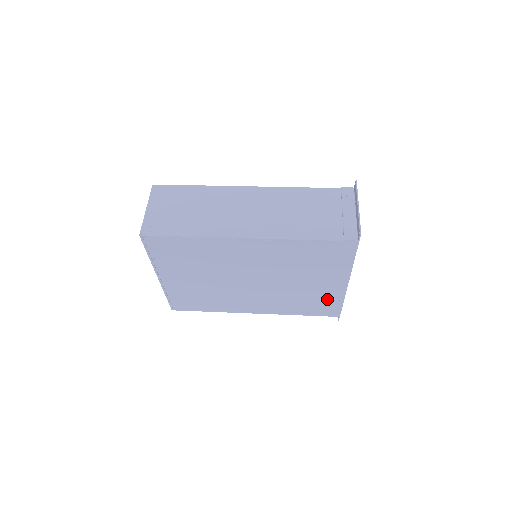
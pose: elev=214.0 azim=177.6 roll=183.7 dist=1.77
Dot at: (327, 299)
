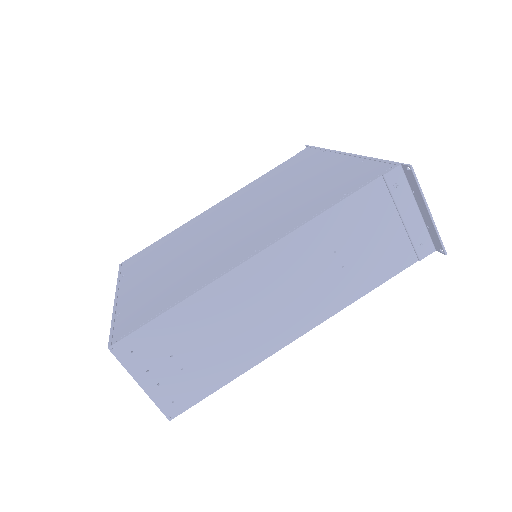
Dot at: occluded
